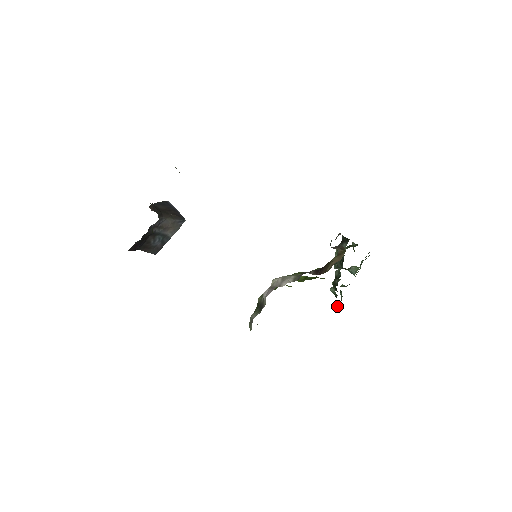
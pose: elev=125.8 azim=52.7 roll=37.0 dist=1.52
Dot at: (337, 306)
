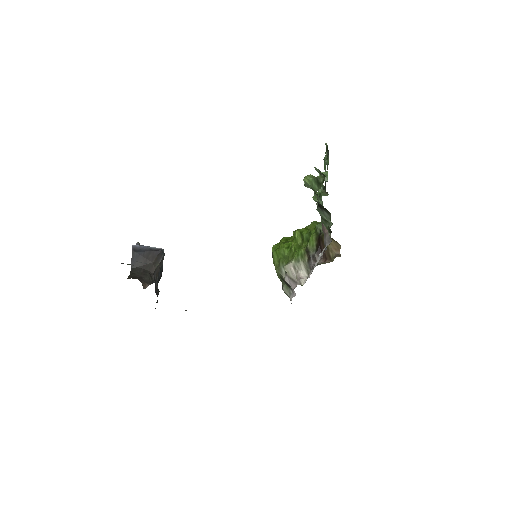
Dot at: (321, 198)
